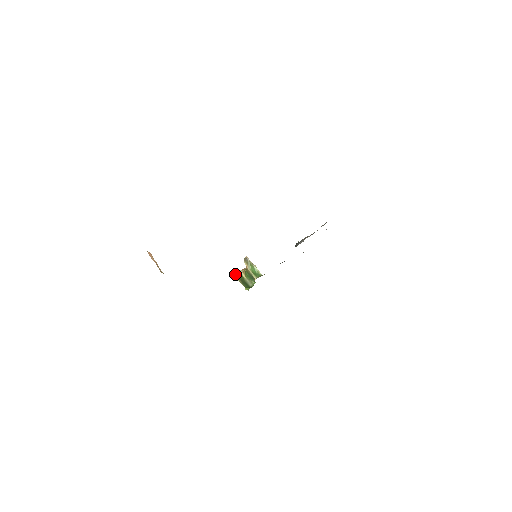
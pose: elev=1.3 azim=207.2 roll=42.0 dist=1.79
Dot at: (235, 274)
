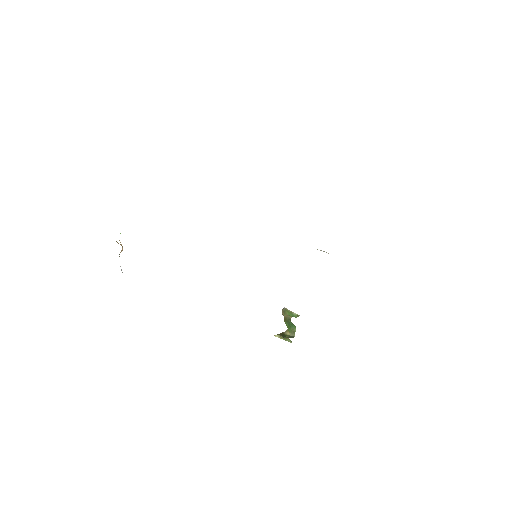
Dot at: occluded
